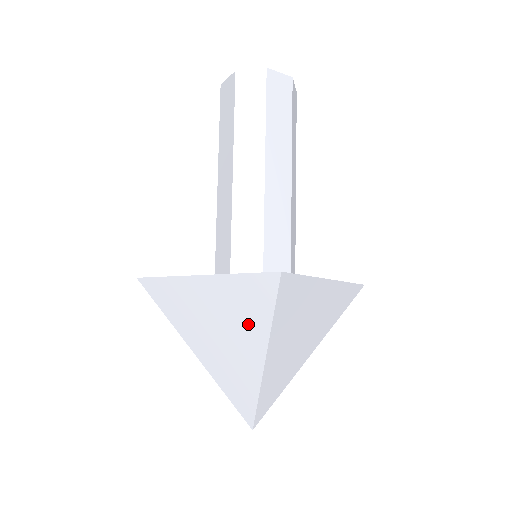
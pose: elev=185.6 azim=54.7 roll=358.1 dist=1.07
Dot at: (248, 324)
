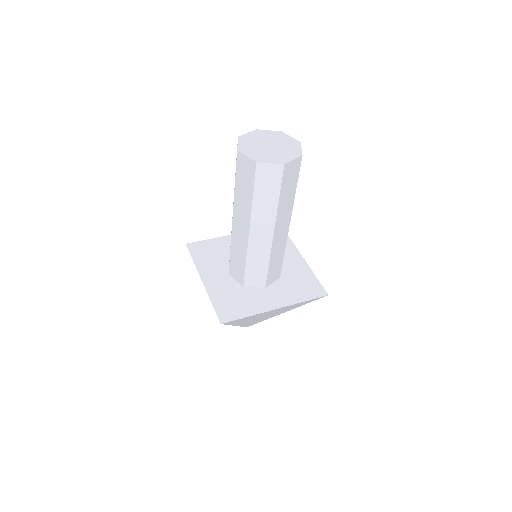
Dot at: occluded
